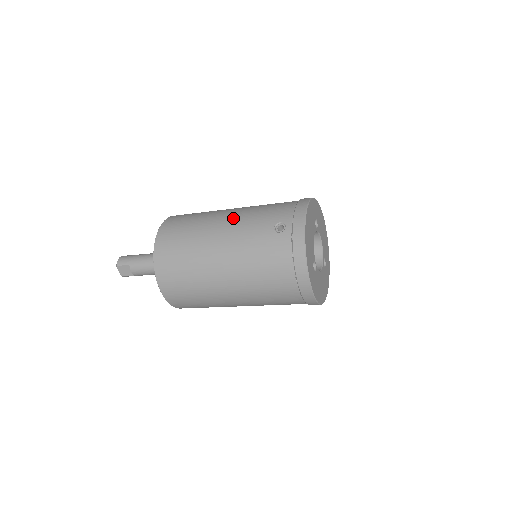
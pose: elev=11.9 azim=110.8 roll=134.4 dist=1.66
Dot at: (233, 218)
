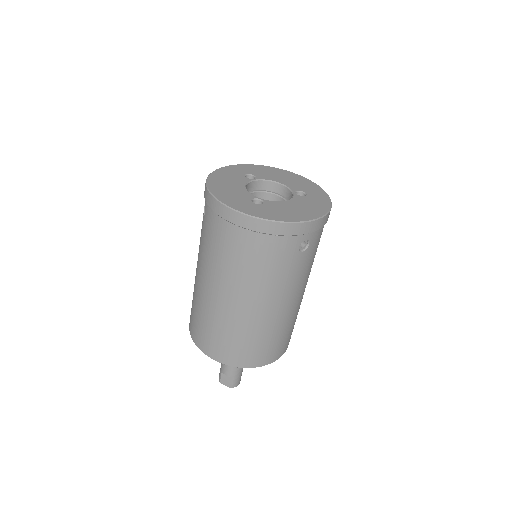
Dot at: occluded
